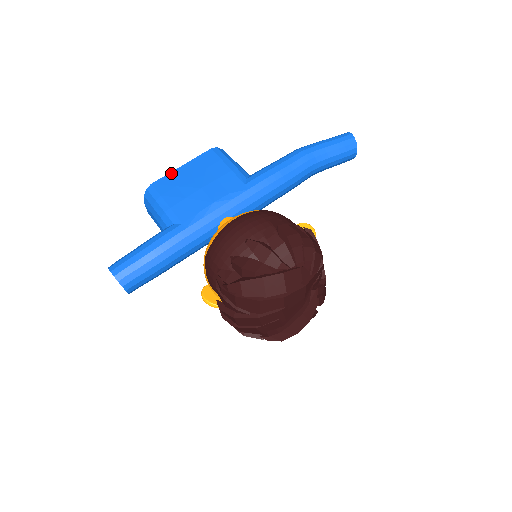
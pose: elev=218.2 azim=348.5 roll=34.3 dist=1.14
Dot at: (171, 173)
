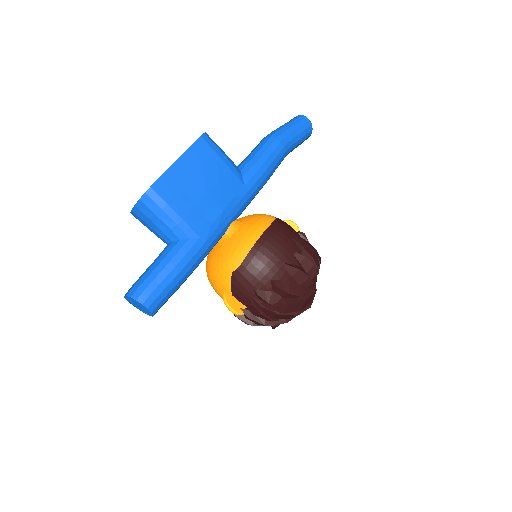
Dot at: (168, 171)
